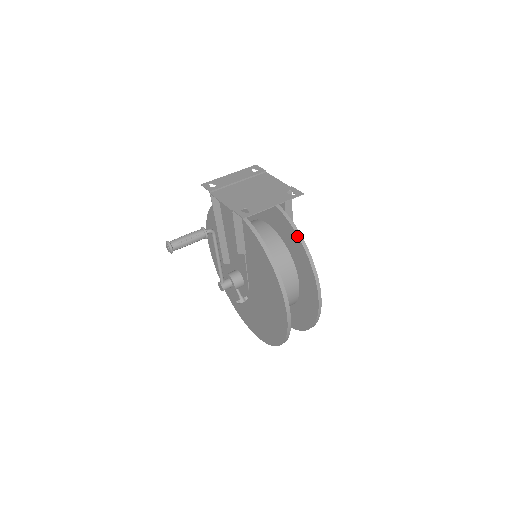
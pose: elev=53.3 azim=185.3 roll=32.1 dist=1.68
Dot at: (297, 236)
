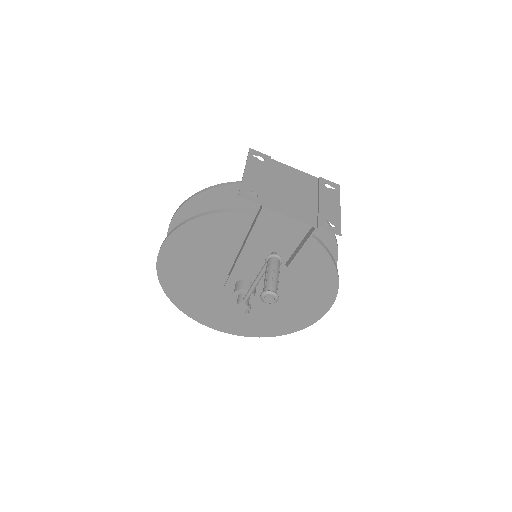
Dot at: occluded
